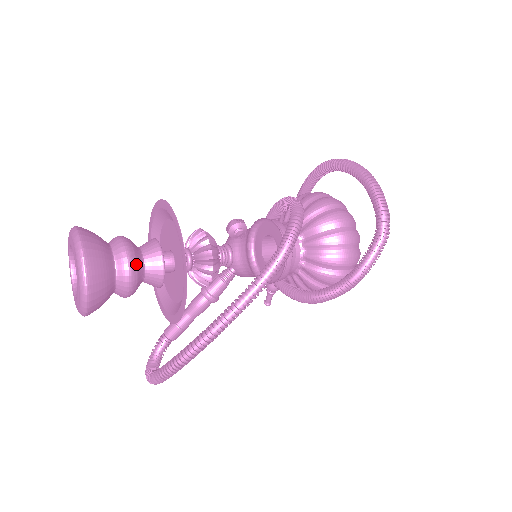
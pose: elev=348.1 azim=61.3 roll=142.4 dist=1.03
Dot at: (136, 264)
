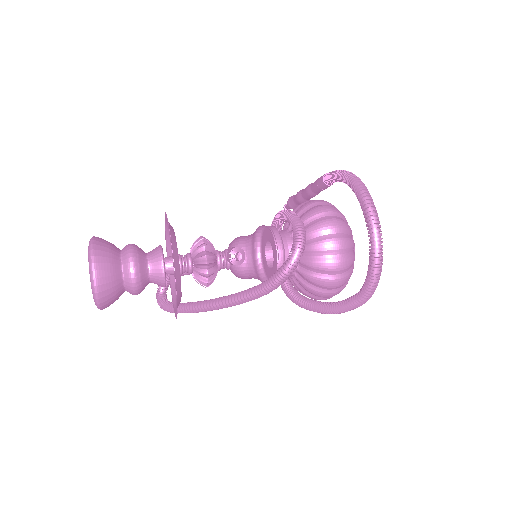
Dot at: (141, 285)
